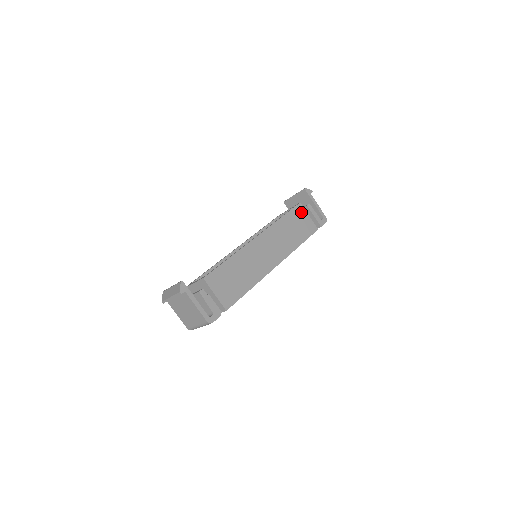
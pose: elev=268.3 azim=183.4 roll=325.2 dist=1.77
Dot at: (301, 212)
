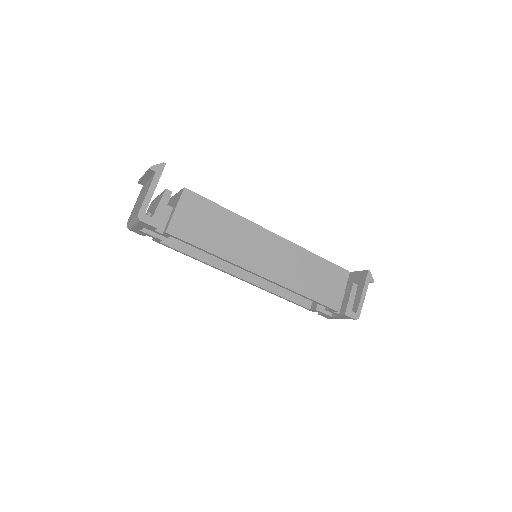
Dot at: (341, 278)
